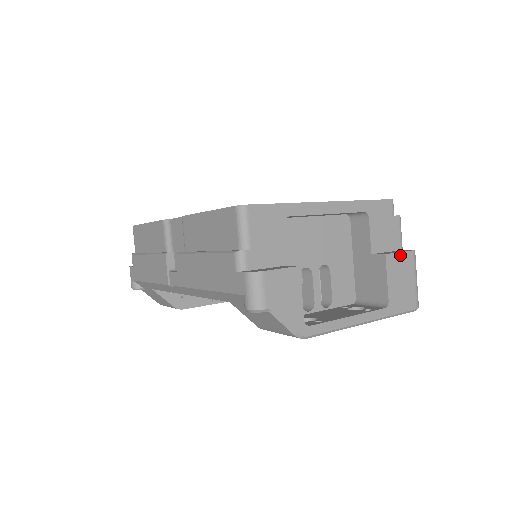
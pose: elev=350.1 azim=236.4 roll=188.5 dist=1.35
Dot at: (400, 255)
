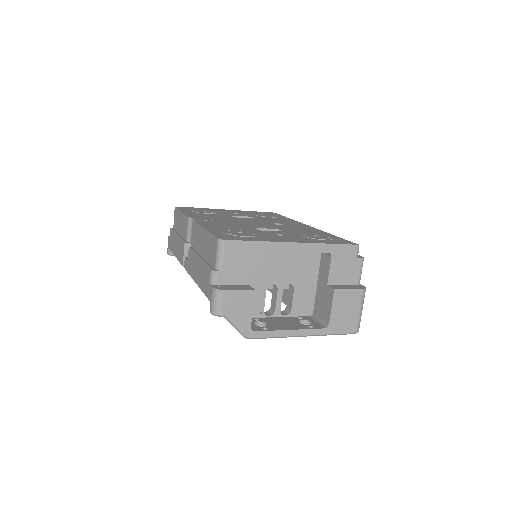
Dot at: (349, 291)
